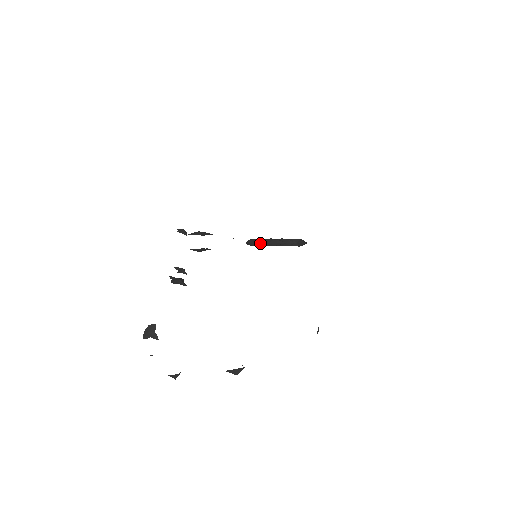
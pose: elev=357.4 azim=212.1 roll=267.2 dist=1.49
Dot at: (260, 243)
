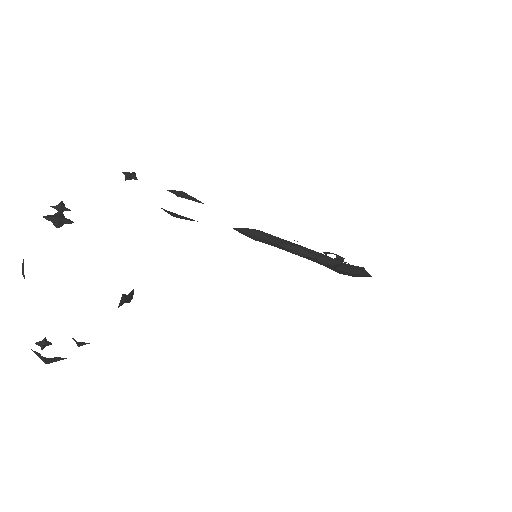
Dot at: (264, 239)
